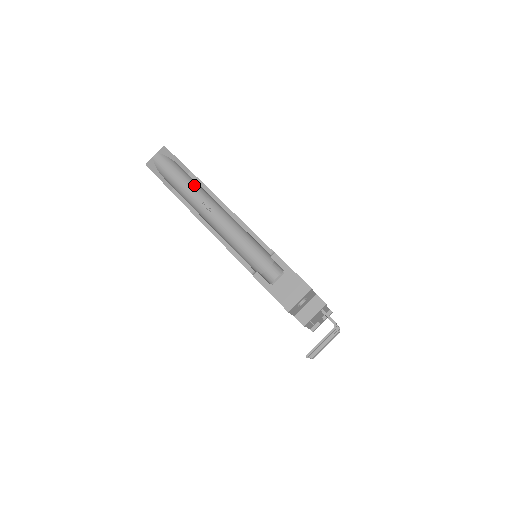
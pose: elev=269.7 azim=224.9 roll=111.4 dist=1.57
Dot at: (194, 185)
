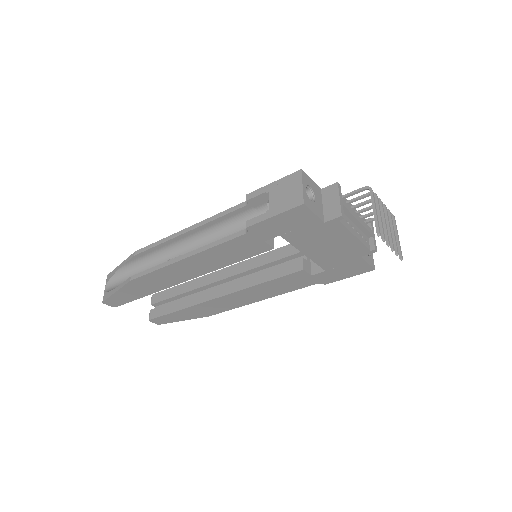
Dot at: (149, 262)
